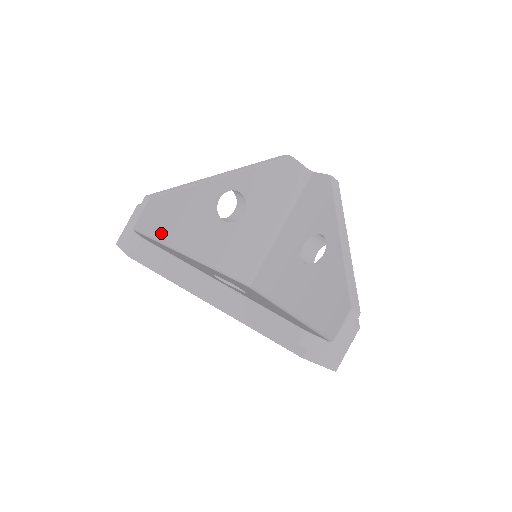
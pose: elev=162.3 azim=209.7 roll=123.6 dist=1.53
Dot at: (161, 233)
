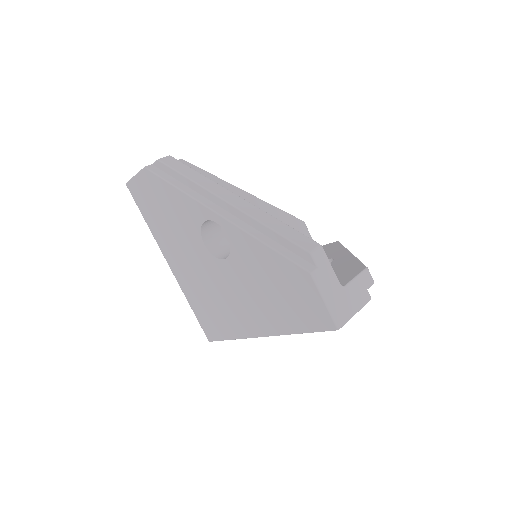
Dot at: occluded
